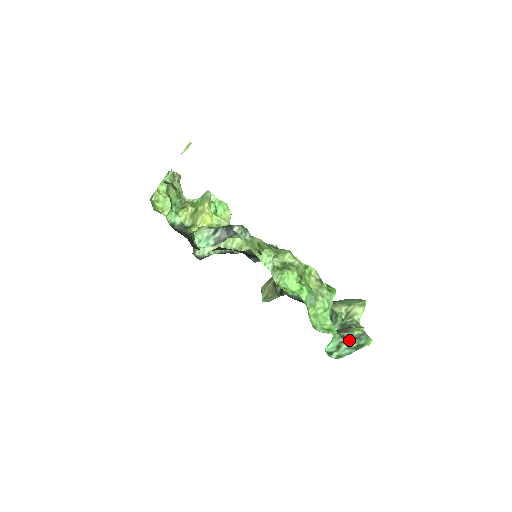
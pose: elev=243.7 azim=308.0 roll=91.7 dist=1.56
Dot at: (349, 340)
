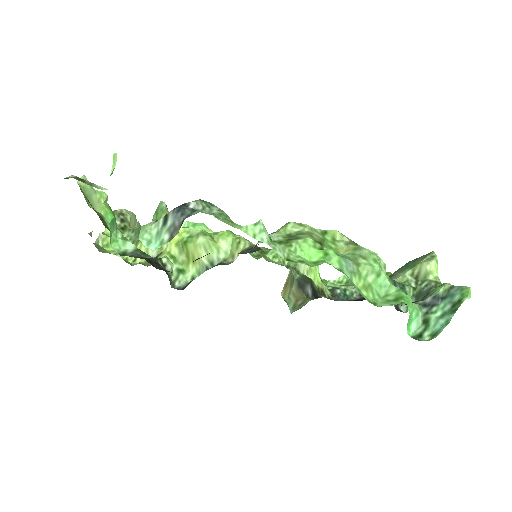
Dot at: (436, 305)
